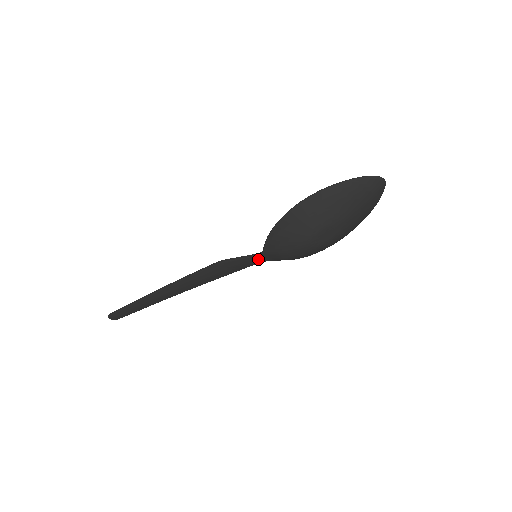
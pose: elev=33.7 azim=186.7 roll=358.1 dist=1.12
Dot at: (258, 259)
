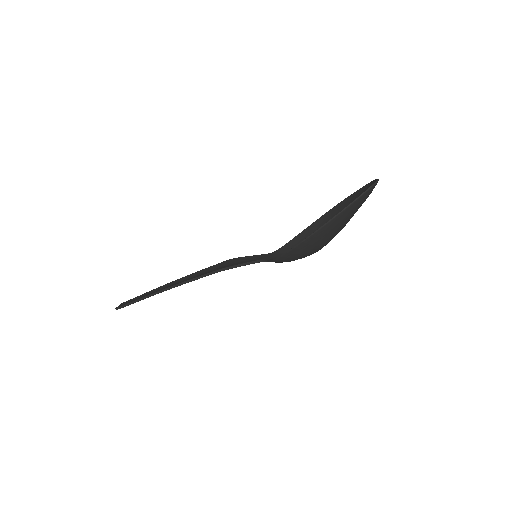
Dot at: (261, 261)
